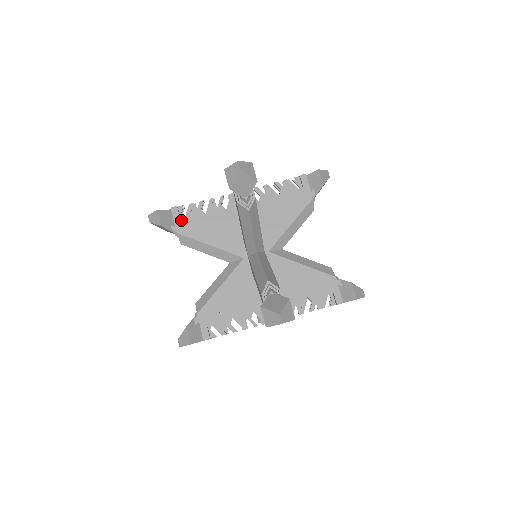
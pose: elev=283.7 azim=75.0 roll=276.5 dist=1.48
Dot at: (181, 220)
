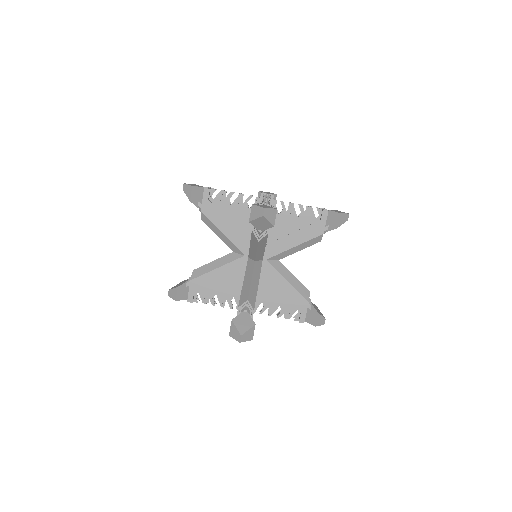
Dot at: (208, 202)
